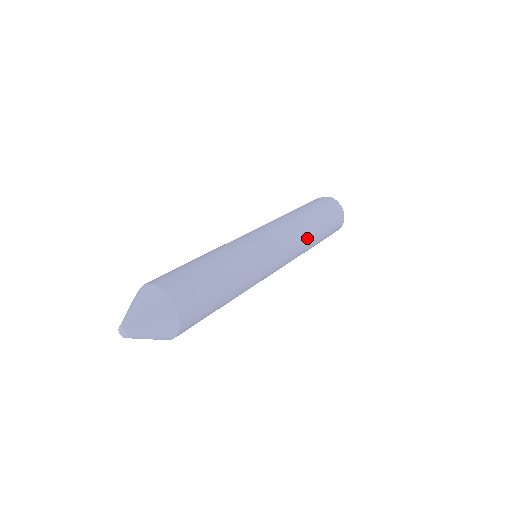
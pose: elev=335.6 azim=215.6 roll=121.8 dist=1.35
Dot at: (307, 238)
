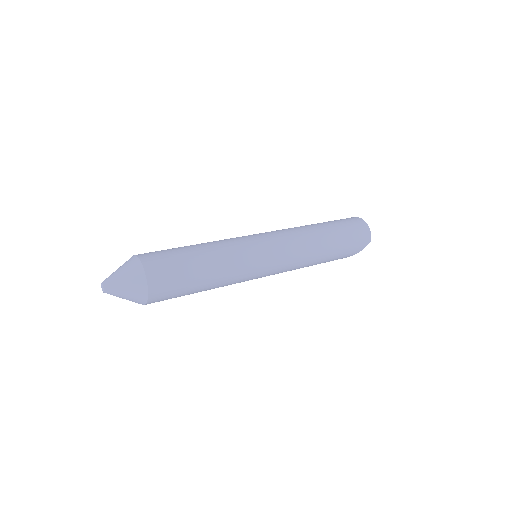
Dot at: (312, 240)
